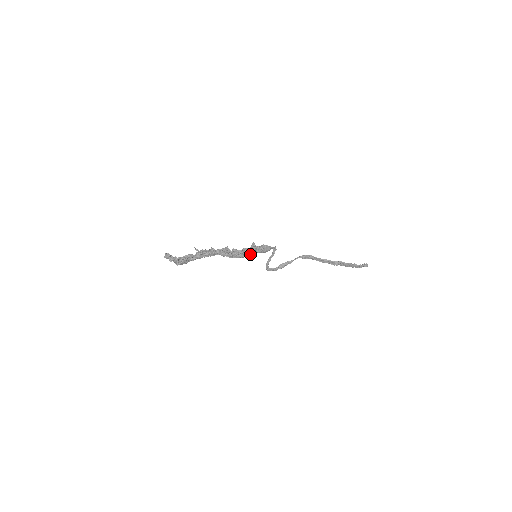
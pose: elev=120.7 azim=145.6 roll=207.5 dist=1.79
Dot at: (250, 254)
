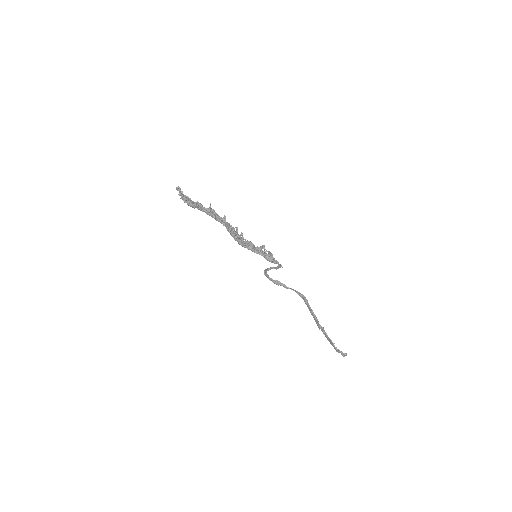
Dot at: (252, 250)
